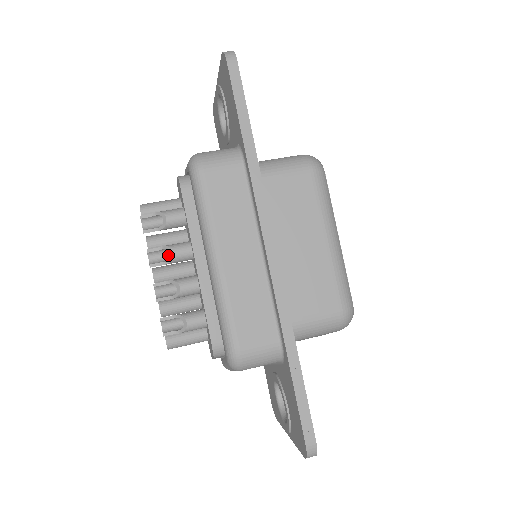
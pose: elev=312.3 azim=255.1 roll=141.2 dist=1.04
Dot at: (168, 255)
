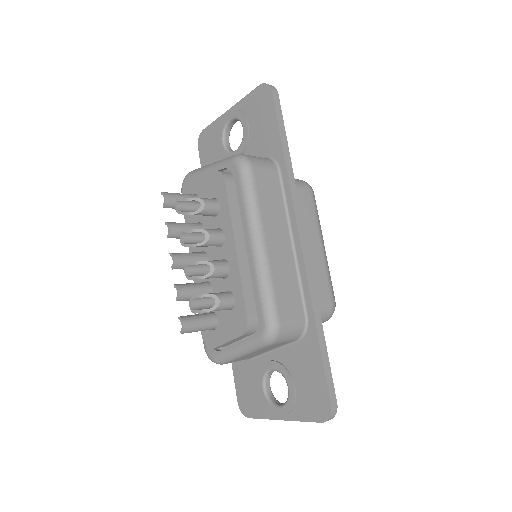
Dot at: (197, 239)
